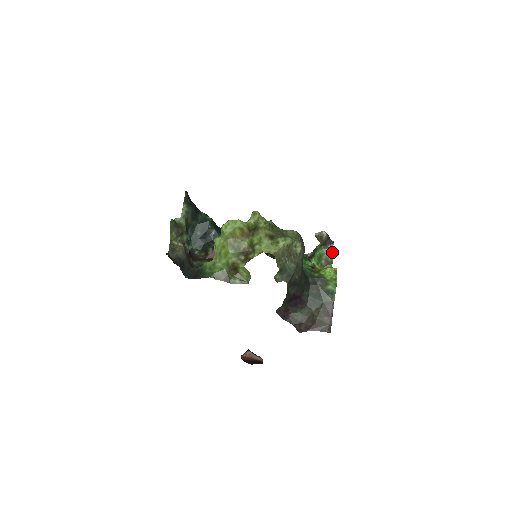
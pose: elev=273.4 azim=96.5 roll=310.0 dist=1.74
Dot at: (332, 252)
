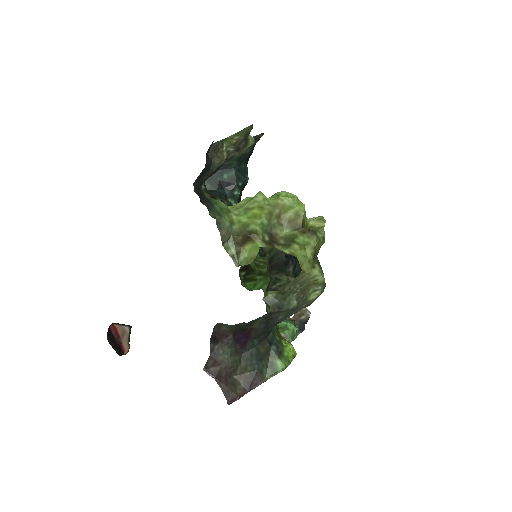
Dot at: (296, 337)
